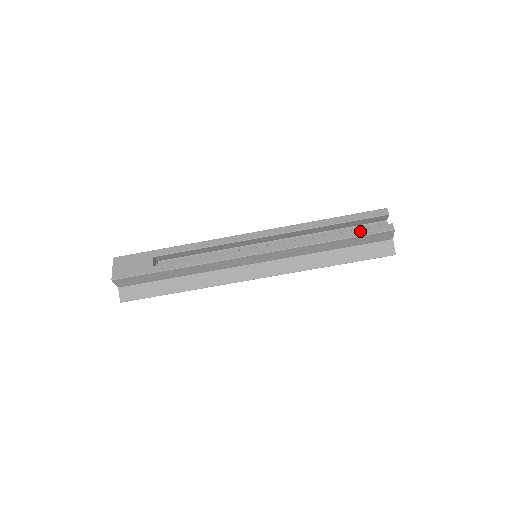
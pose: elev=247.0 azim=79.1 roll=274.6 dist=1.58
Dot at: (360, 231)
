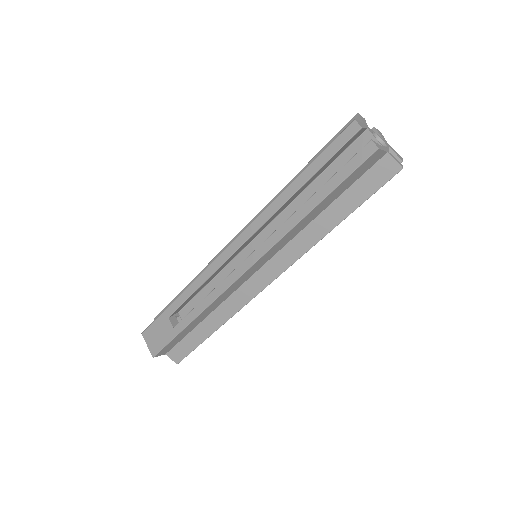
Dot at: (338, 176)
